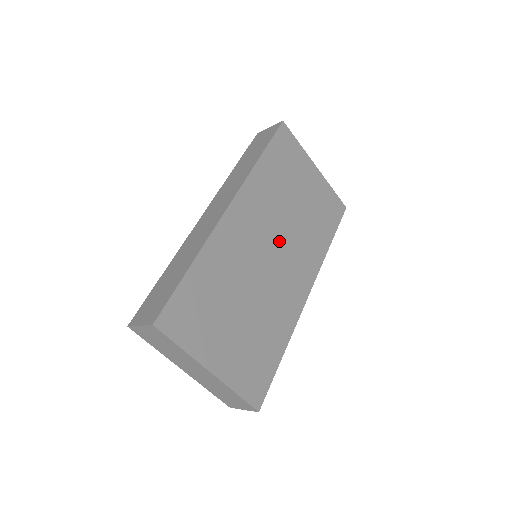
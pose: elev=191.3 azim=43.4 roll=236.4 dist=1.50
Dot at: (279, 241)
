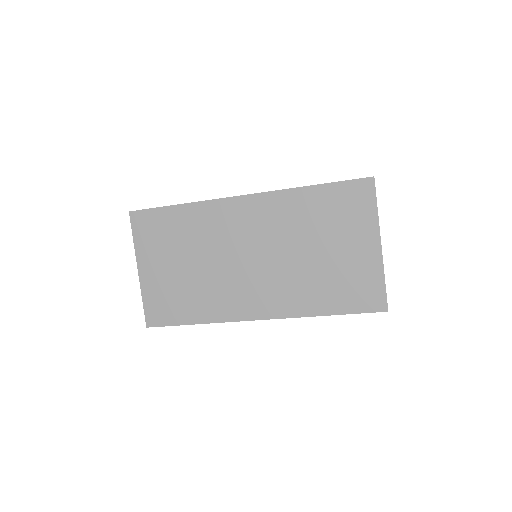
Dot at: (266, 258)
